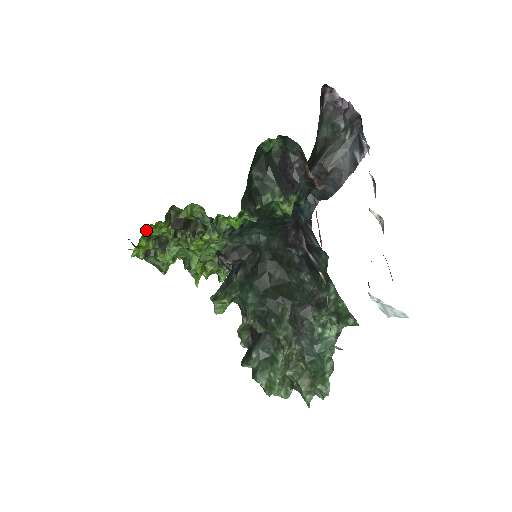
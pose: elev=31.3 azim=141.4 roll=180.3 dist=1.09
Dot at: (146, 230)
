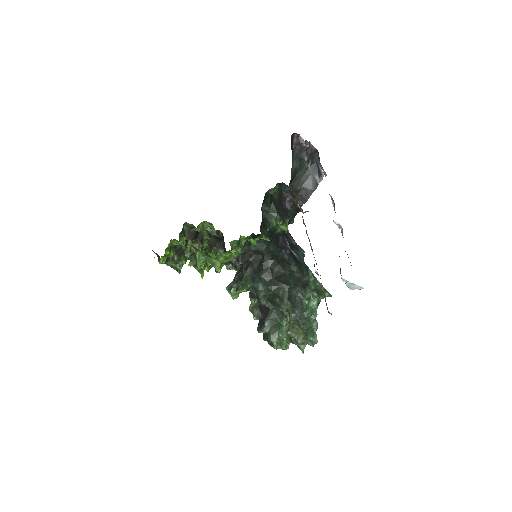
Dot at: (169, 243)
